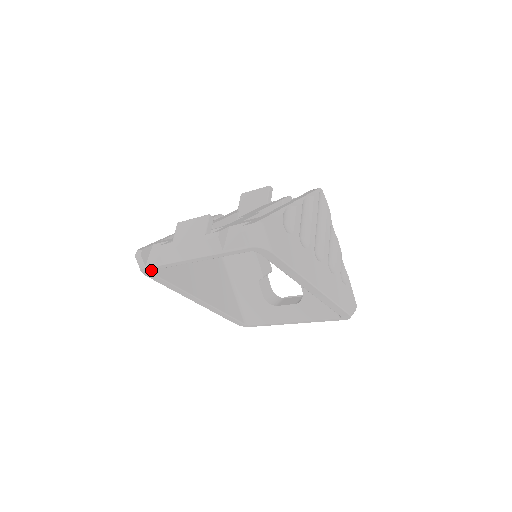
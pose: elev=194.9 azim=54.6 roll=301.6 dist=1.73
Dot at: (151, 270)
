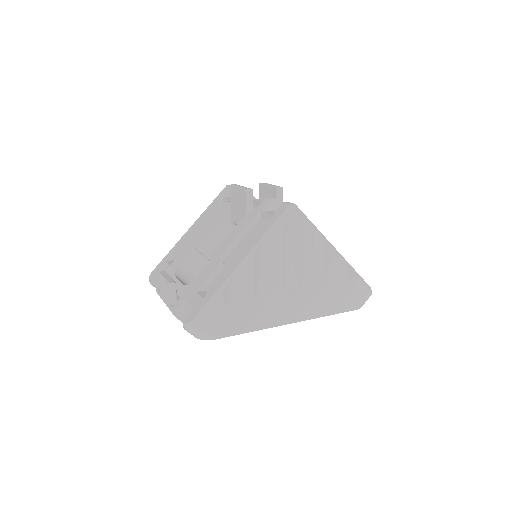
Dot at: occluded
